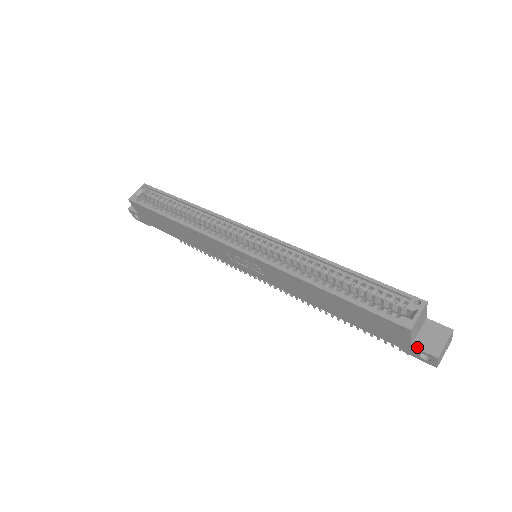
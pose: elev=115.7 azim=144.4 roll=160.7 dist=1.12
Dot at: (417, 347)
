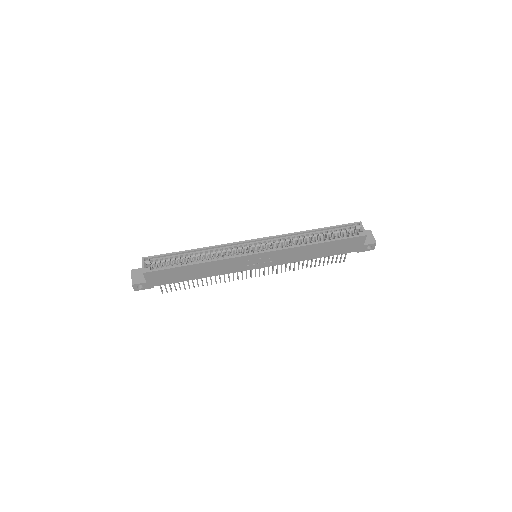
Dot at: (366, 244)
